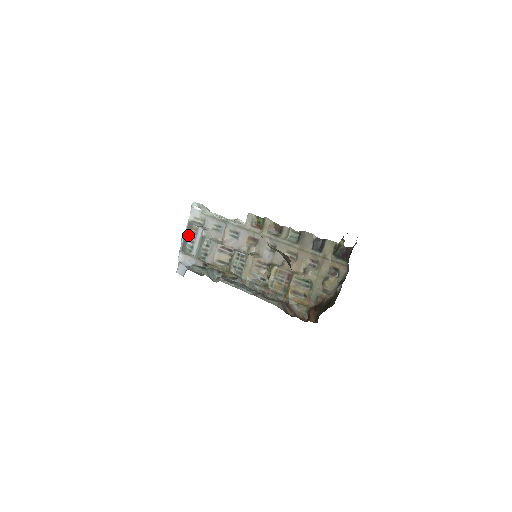
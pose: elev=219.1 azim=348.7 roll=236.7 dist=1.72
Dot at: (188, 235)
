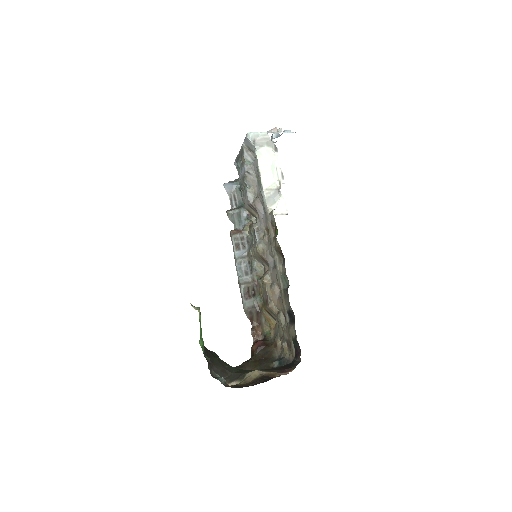
Dot at: (239, 157)
